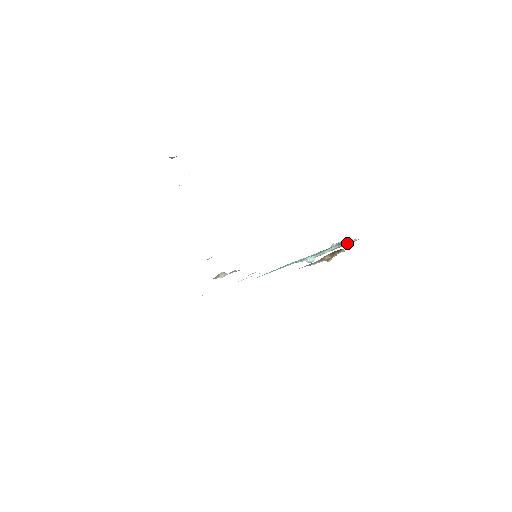
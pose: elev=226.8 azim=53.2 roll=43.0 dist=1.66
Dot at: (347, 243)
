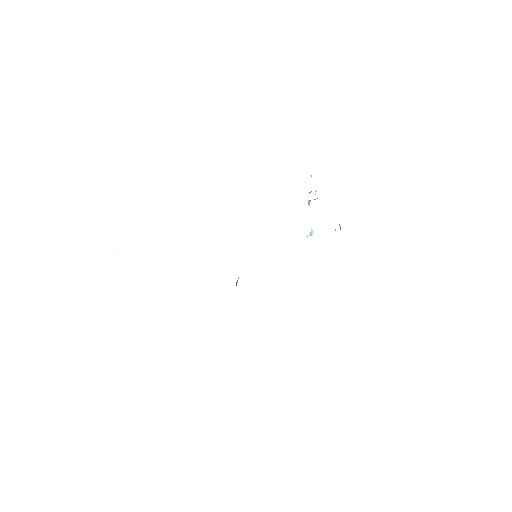
Dot at: occluded
